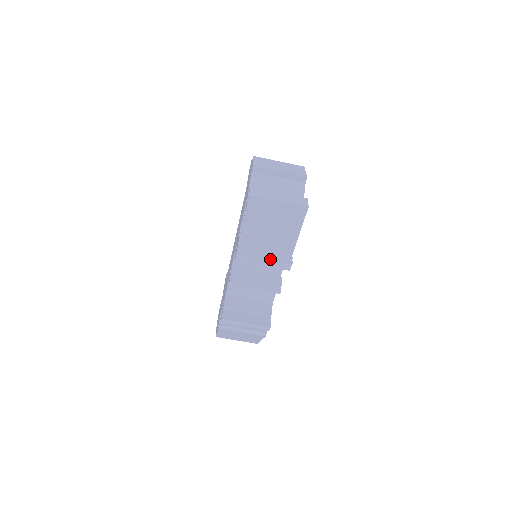
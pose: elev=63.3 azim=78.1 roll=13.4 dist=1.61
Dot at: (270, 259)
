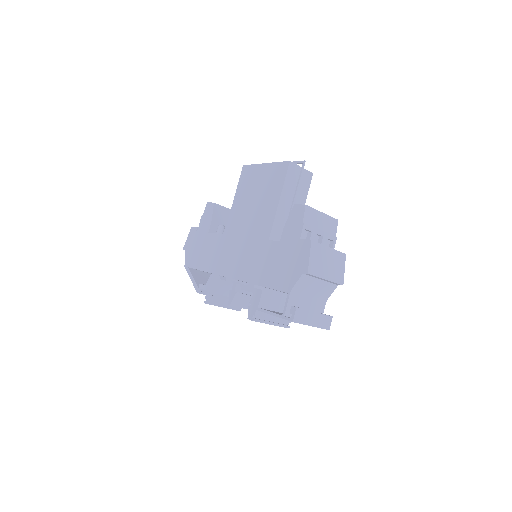
Dot at: (275, 325)
